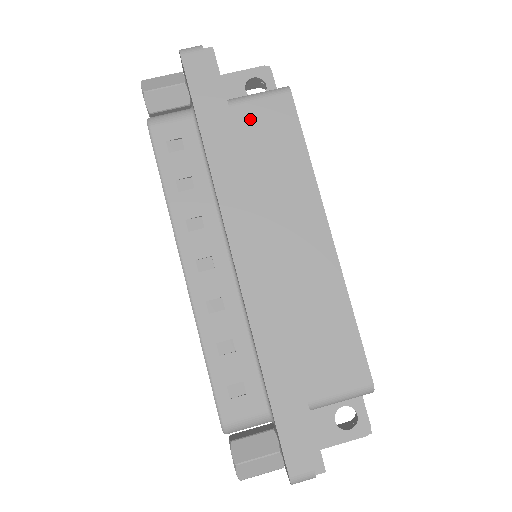
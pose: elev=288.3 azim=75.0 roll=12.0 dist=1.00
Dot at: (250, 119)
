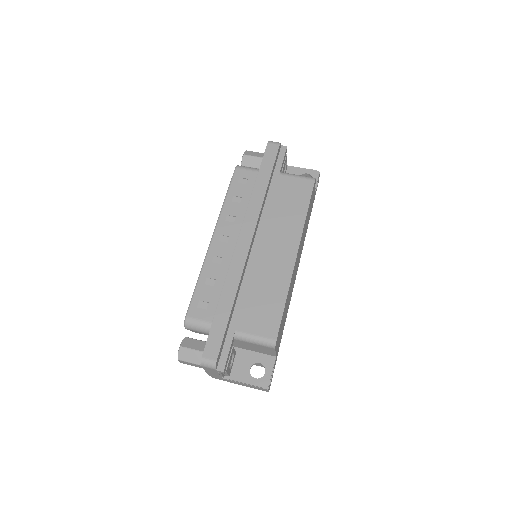
Dot at: (286, 184)
